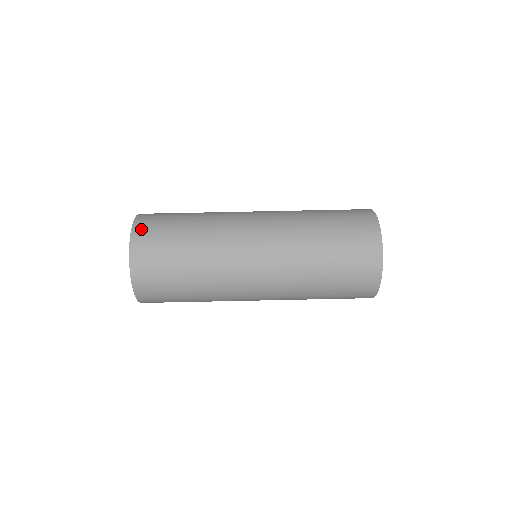
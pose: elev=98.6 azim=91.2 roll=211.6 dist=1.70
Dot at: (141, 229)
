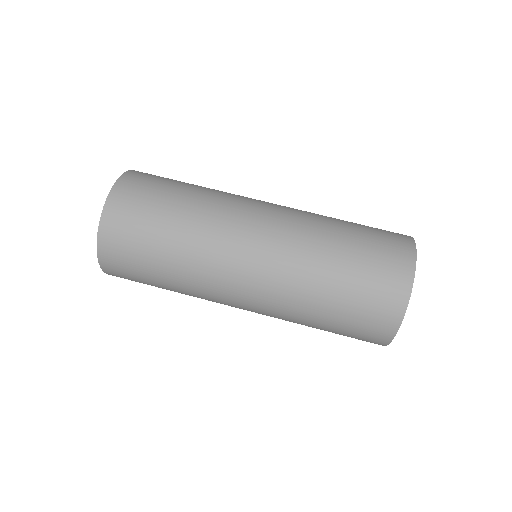
Dot at: occluded
